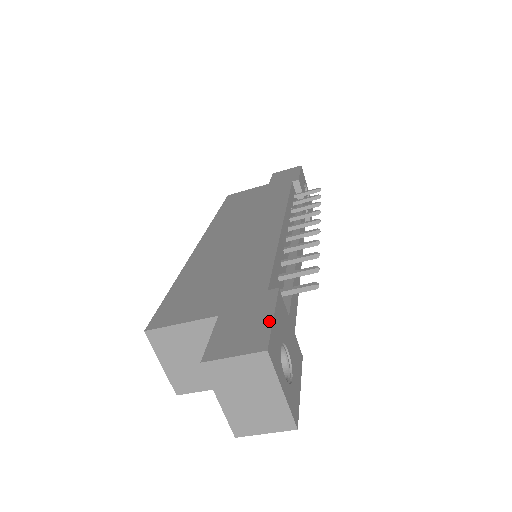
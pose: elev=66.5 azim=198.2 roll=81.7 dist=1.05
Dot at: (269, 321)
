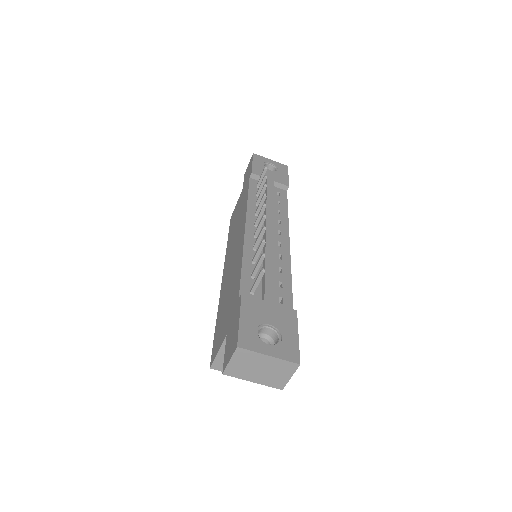
Dot at: (238, 324)
